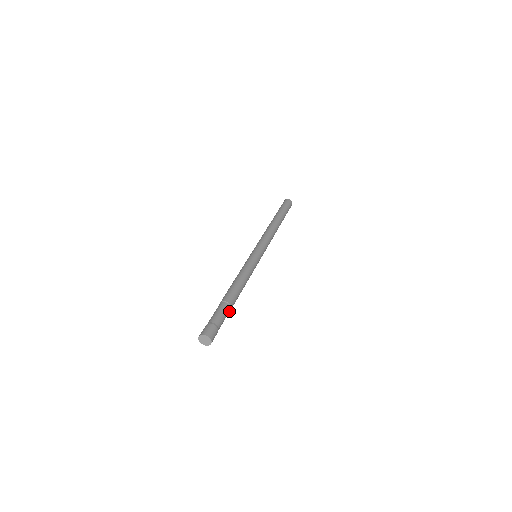
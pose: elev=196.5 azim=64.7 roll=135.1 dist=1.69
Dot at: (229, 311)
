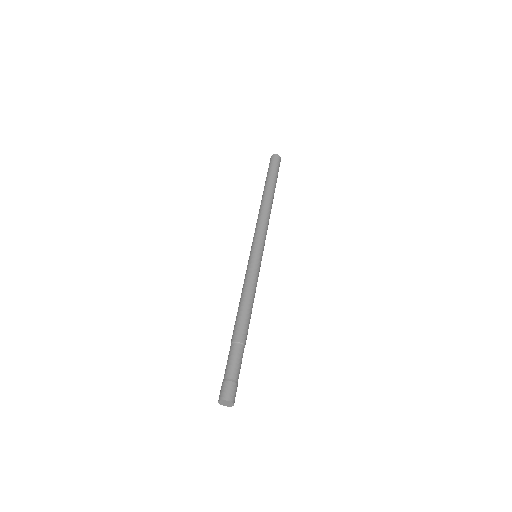
Dot at: (242, 348)
